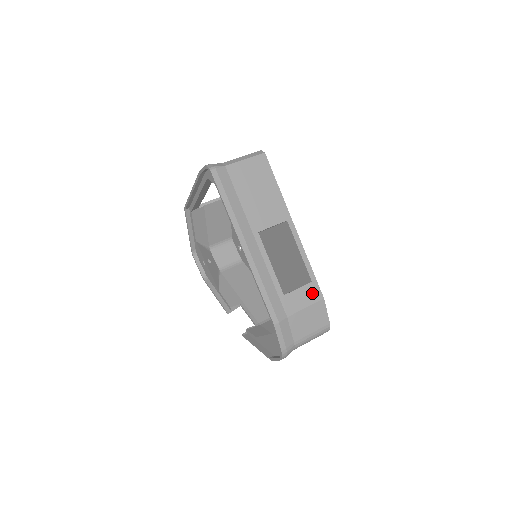
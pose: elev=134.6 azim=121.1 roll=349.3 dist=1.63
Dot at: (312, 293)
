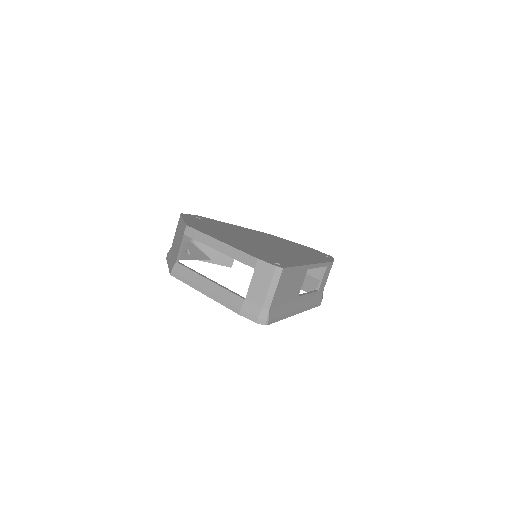
Dot at: (328, 269)
